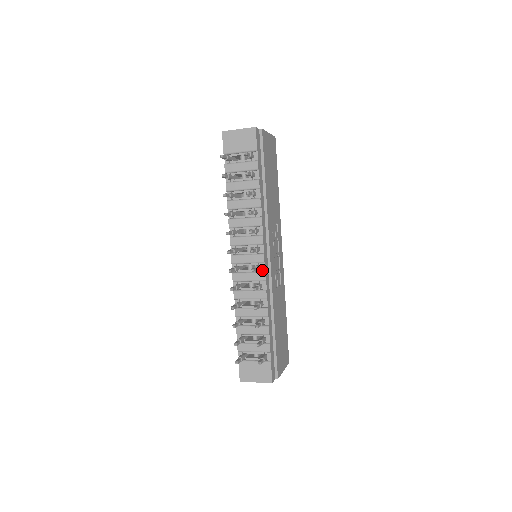
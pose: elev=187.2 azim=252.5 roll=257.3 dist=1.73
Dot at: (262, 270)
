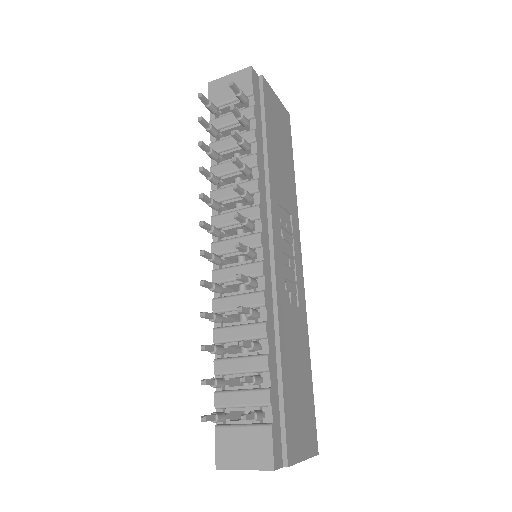
Dot at: (258, 259)
